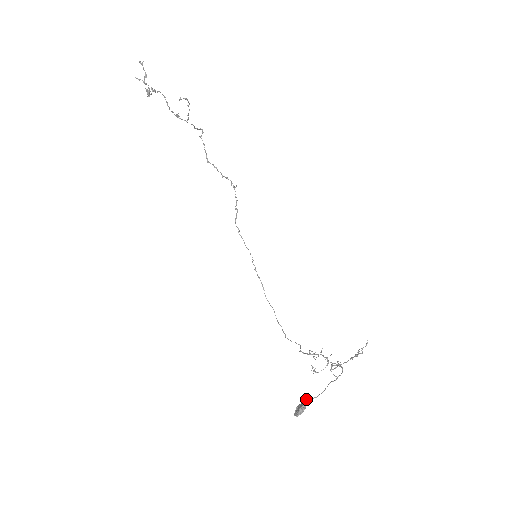
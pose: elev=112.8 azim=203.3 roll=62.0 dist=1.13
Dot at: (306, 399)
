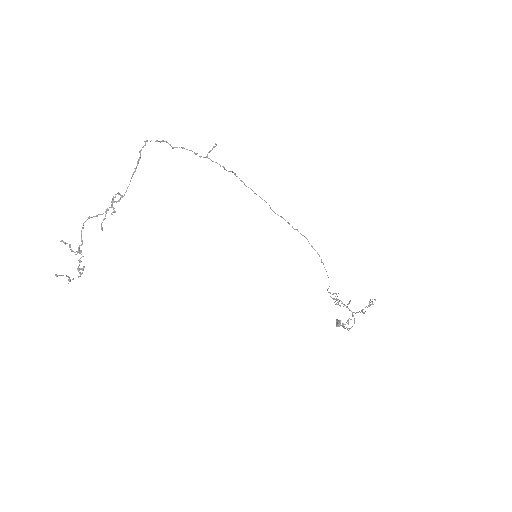
Dot at: (339, 322)
